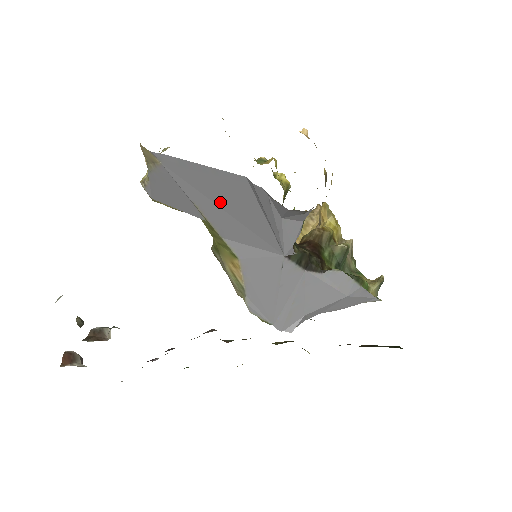
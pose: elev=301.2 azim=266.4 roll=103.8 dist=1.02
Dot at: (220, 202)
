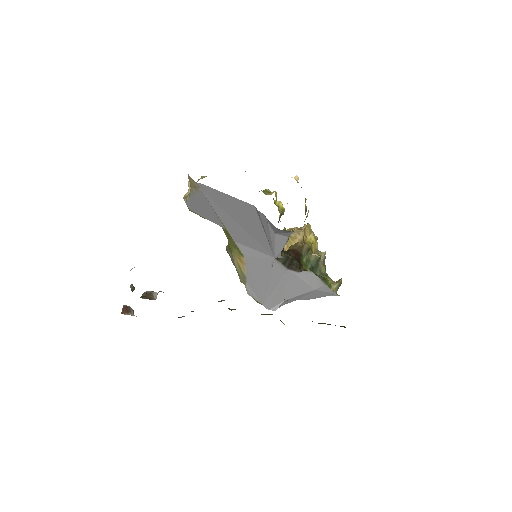
Dot at: (236, 218)
